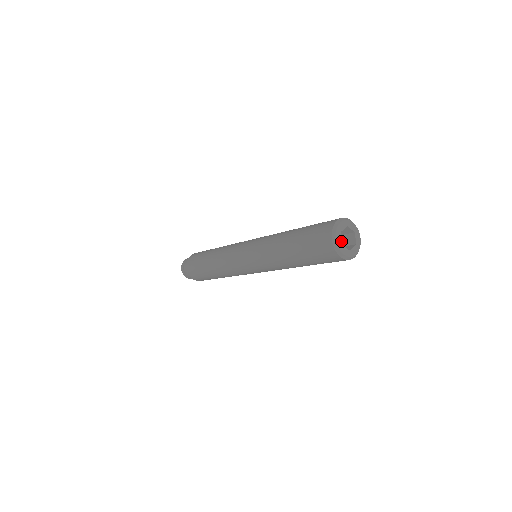
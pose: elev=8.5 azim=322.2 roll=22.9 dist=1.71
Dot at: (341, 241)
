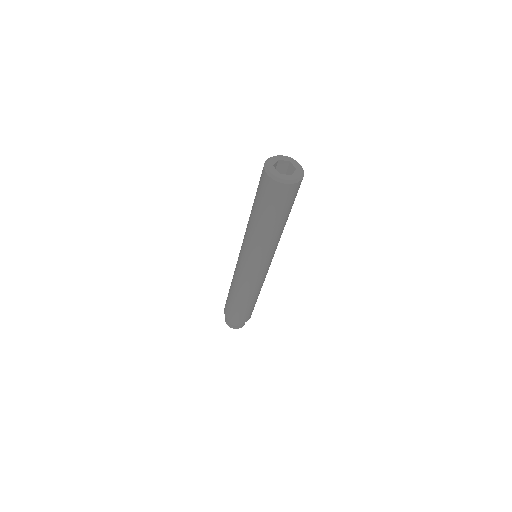
Dot at: (274, 164)
